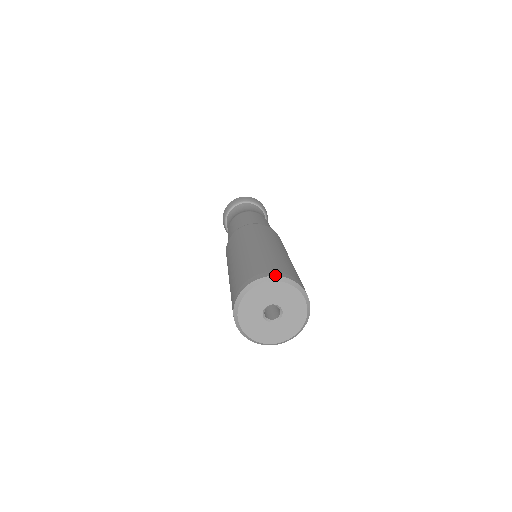
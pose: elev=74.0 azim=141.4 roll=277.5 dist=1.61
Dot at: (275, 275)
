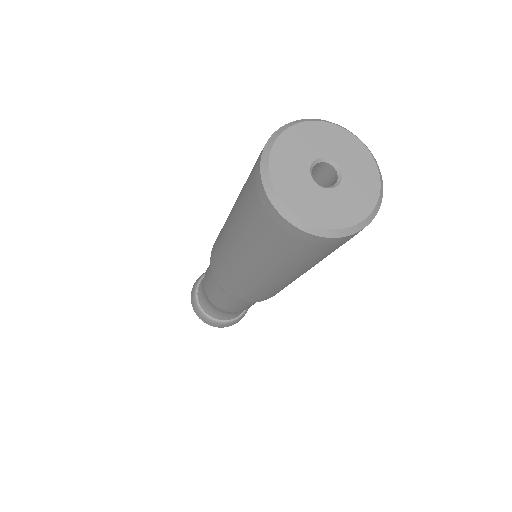
Dot at: (310, 119)
